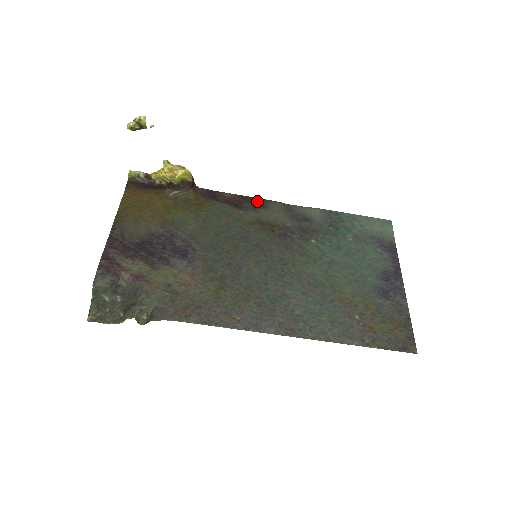
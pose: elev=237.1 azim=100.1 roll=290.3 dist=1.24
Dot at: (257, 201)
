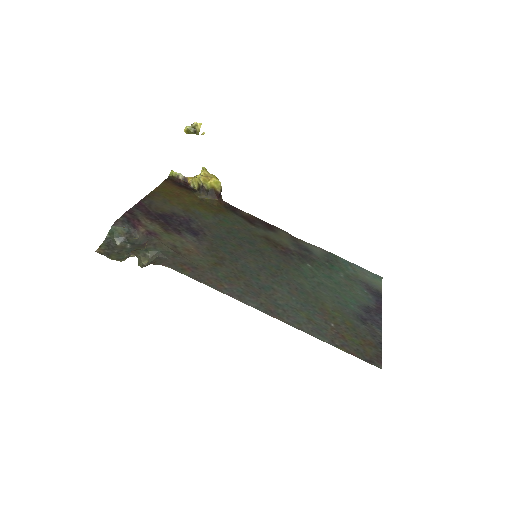
Dot at: (269, 225)
